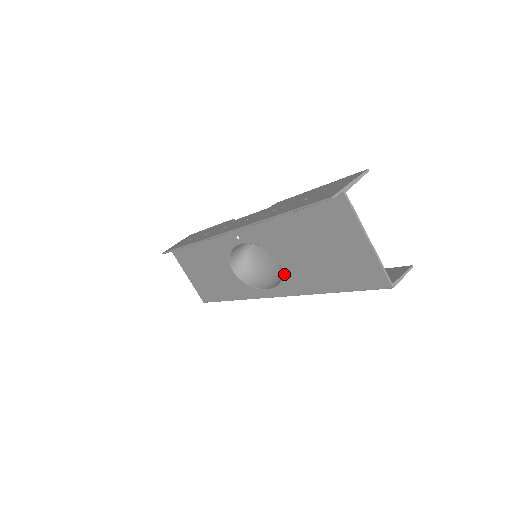
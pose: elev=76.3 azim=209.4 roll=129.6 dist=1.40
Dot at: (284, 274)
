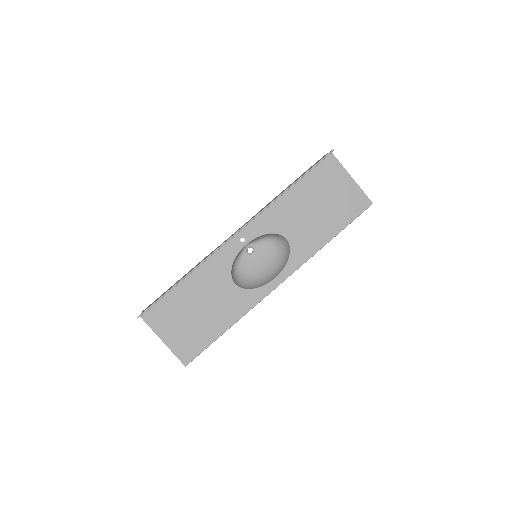
Dot at: (292, 248)
